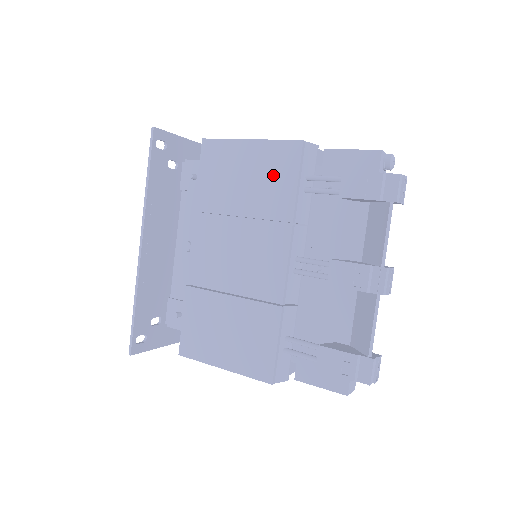
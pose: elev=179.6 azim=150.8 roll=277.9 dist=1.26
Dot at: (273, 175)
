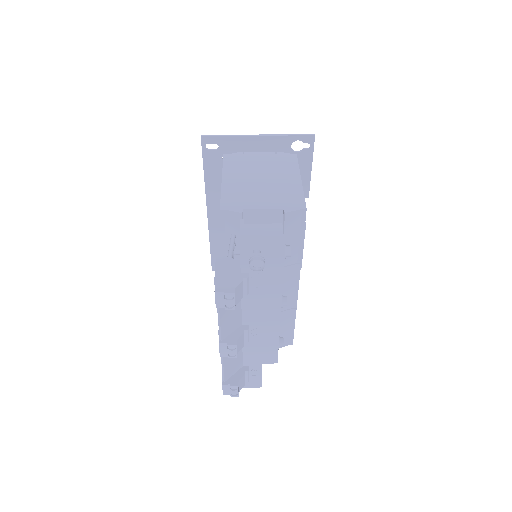
Dot at: occluded
